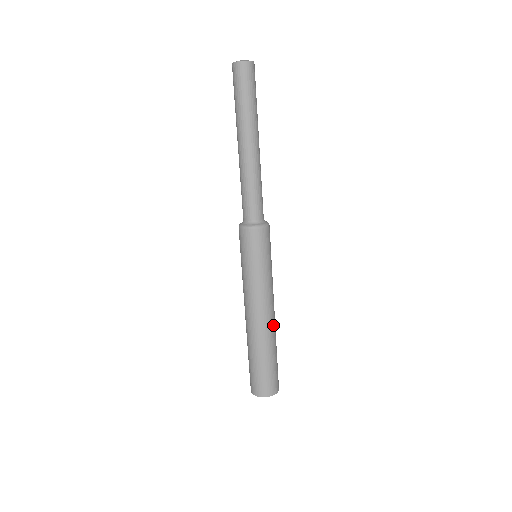
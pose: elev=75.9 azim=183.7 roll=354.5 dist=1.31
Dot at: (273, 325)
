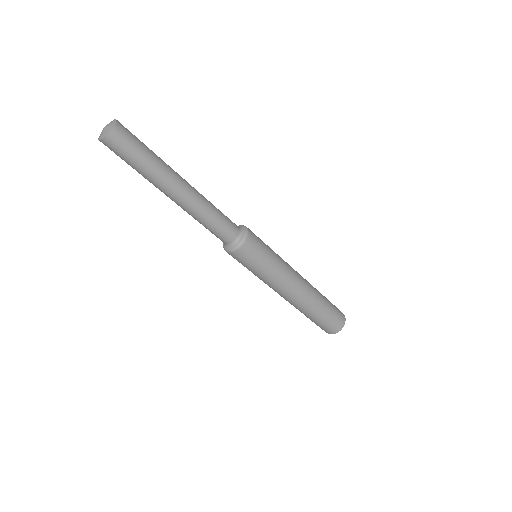
Dot at: (309, 288)
